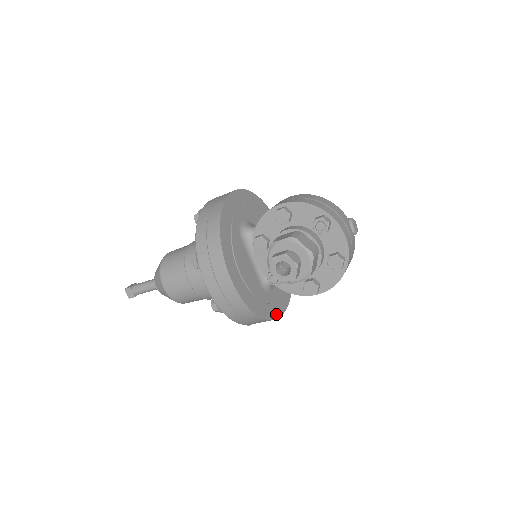
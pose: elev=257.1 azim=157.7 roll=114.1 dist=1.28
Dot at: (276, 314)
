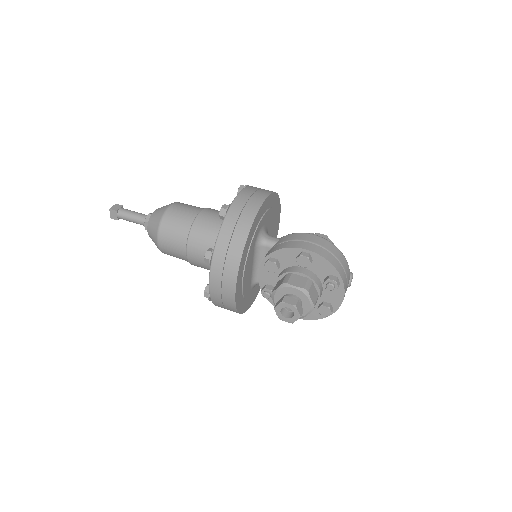
Dot at: (250, 305)
